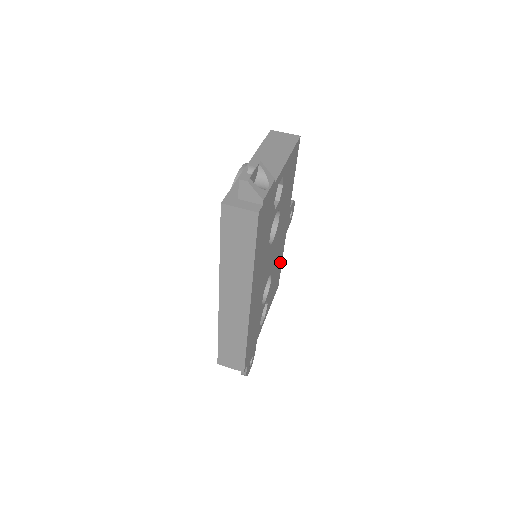
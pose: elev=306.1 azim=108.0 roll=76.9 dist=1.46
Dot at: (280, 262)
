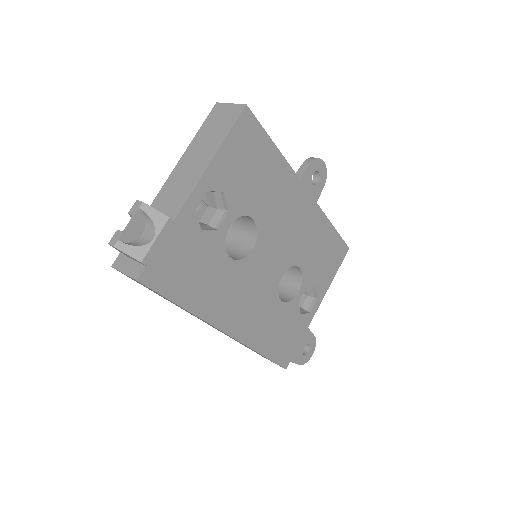
Dot at: (326, 232)
